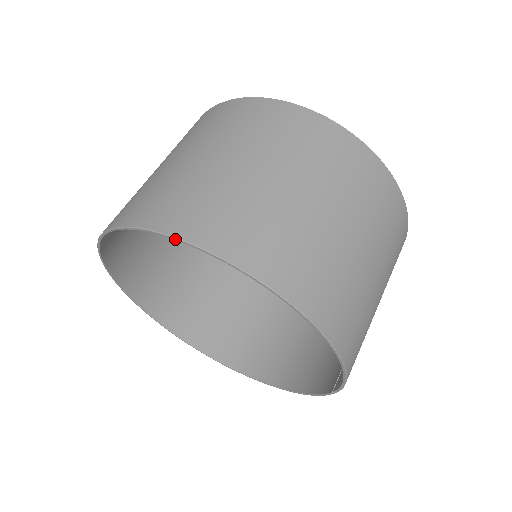
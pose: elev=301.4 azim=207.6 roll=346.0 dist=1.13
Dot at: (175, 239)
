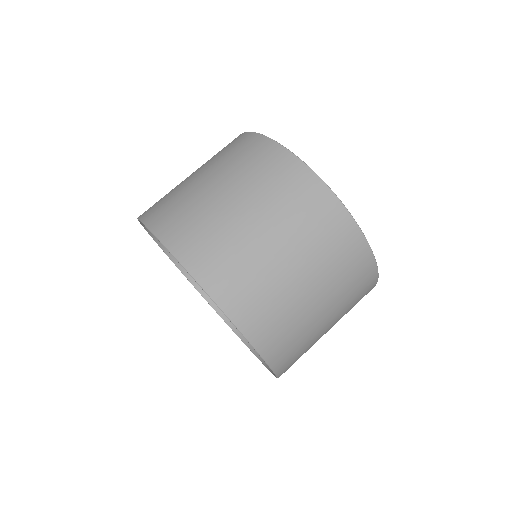
Dot at: (170, 253)
